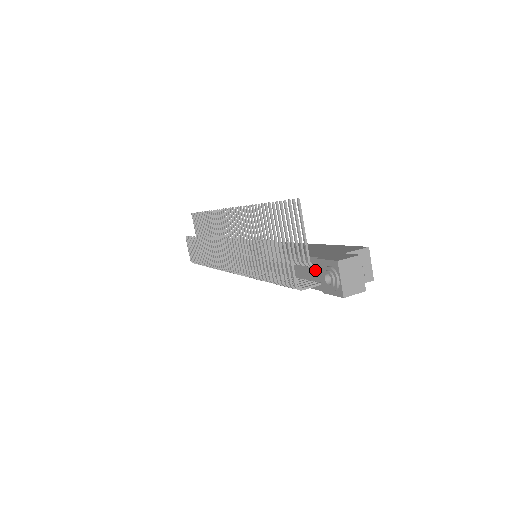
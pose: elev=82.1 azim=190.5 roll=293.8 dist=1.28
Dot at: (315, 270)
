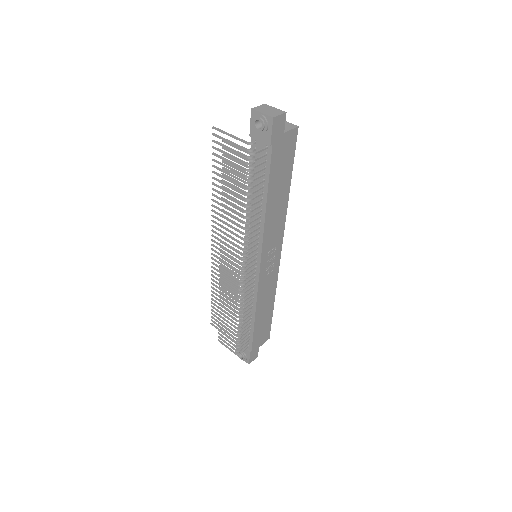
Dot at: (258, 149)
